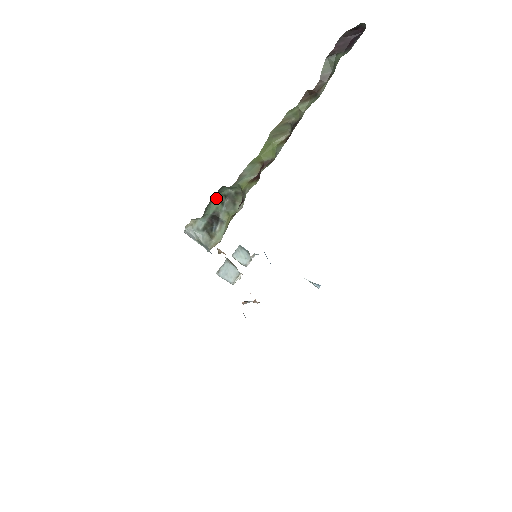
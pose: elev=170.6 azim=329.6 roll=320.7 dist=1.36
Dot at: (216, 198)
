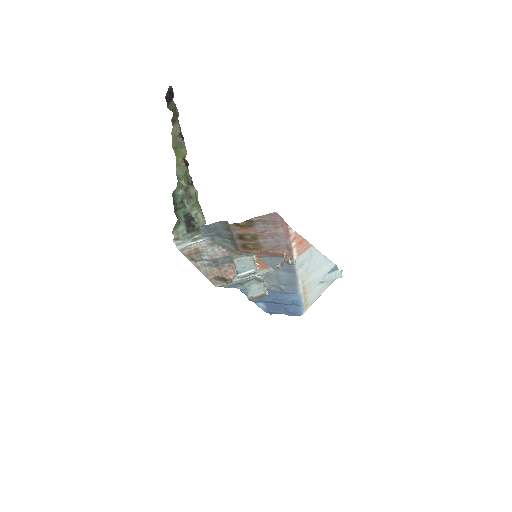
Dot at: (177, 208)
